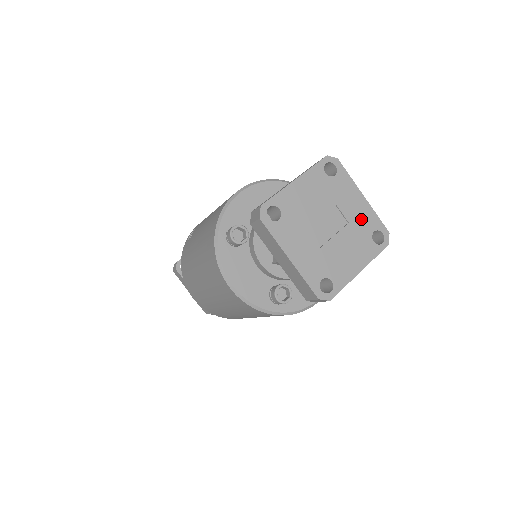
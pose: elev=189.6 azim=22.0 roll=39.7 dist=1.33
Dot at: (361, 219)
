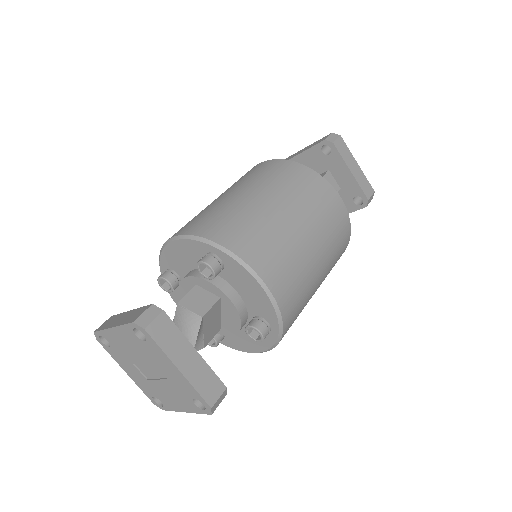
Dot at: (179, 383)
